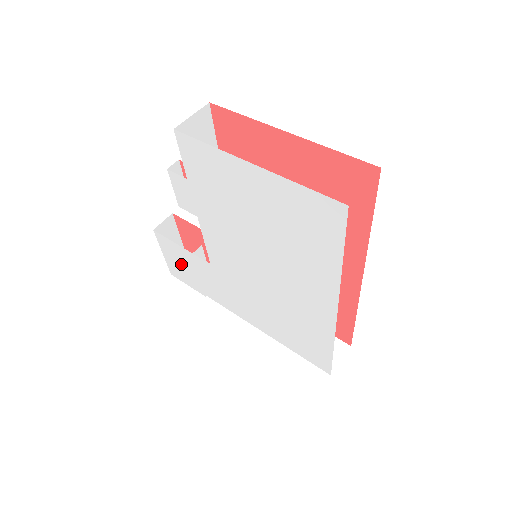
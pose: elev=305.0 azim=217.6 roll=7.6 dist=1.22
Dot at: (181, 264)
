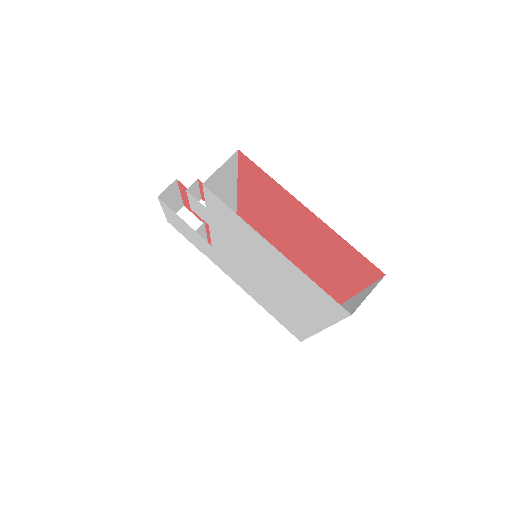
Dot at: (181, 226)
